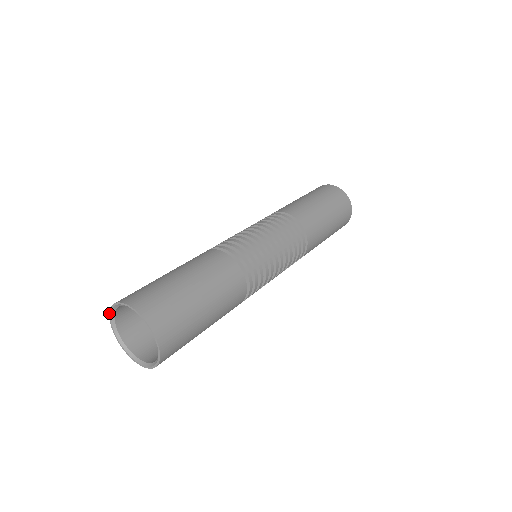
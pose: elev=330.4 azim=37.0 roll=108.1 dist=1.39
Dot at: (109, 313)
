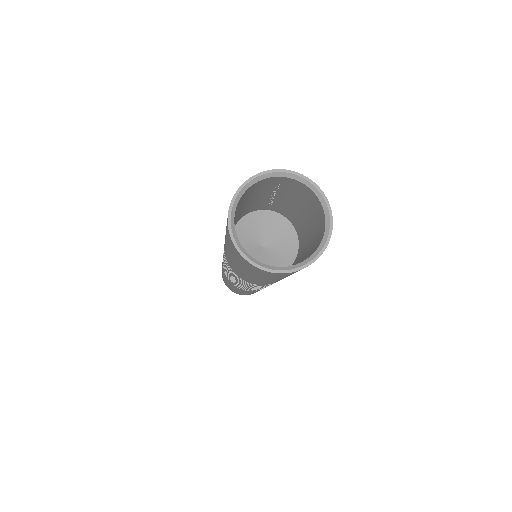
Dot at: (227, 219)
